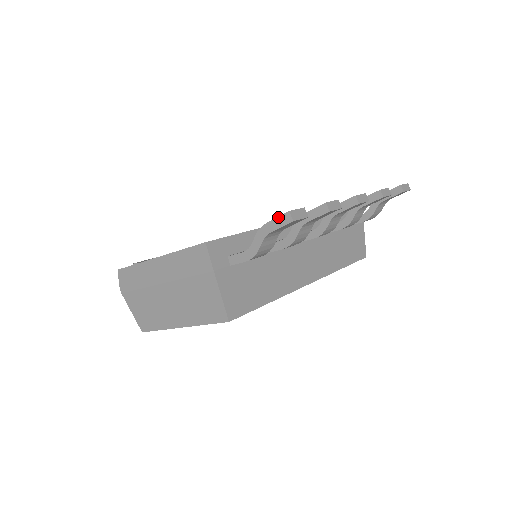
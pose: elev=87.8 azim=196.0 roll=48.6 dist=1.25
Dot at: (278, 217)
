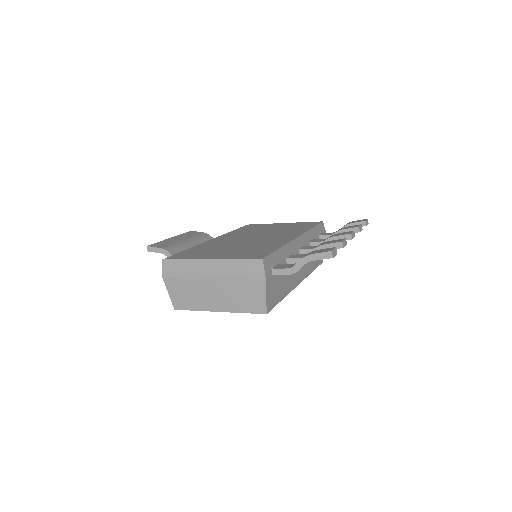
Dot at: (322, 253)
